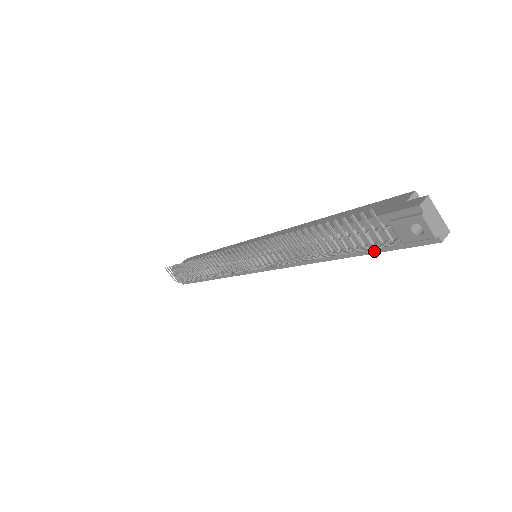
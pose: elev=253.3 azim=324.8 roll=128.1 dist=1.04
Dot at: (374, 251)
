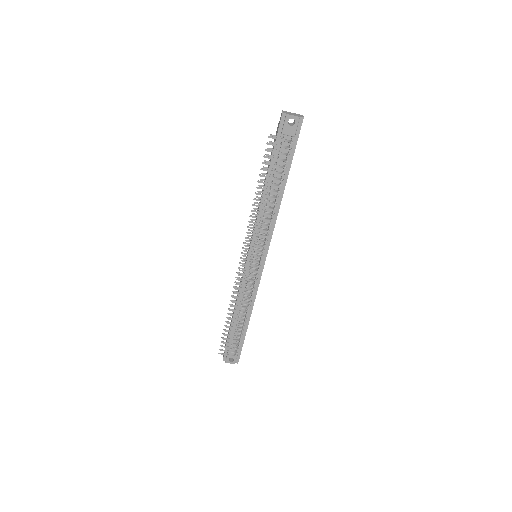
Dot at: (291, 158)
